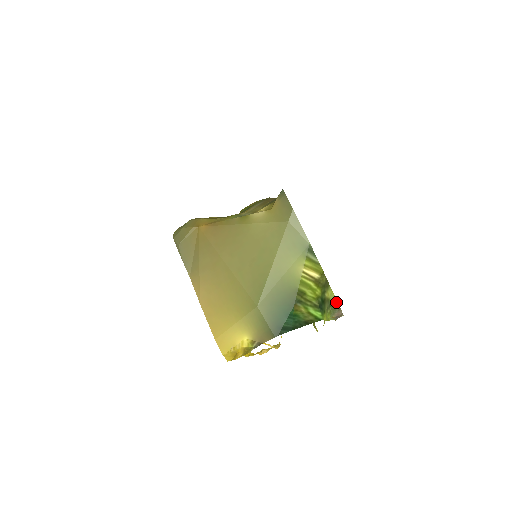
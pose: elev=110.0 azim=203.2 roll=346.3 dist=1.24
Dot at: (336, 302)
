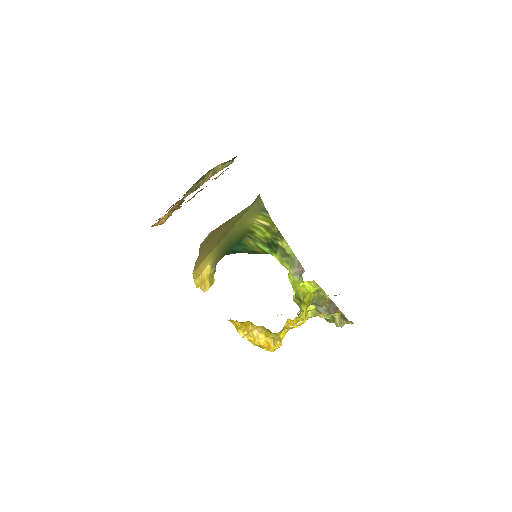
Dot at: (294, 255)
